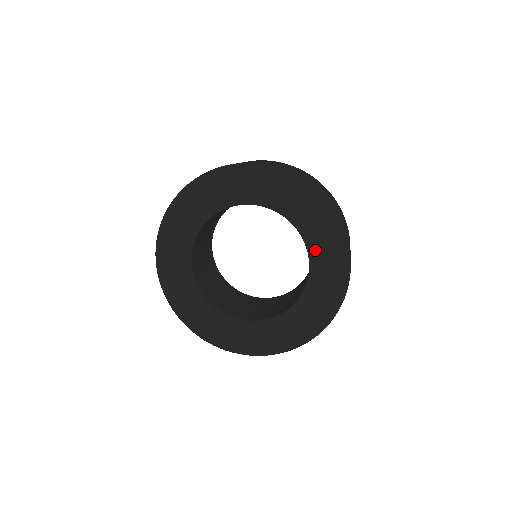
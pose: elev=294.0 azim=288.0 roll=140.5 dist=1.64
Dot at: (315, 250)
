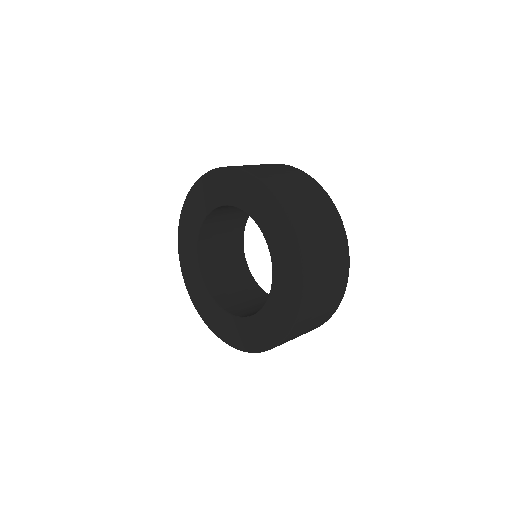
Dot at: (278, 277)
